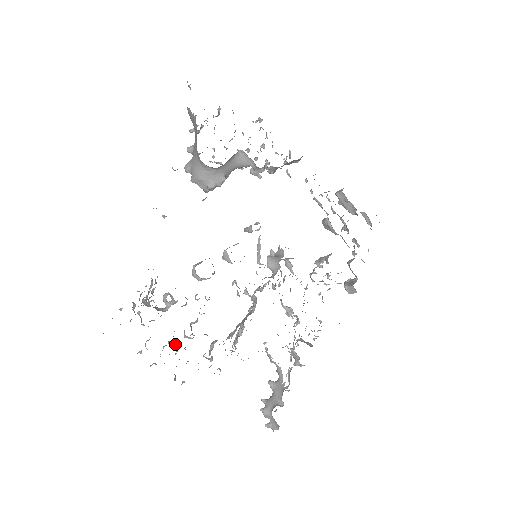
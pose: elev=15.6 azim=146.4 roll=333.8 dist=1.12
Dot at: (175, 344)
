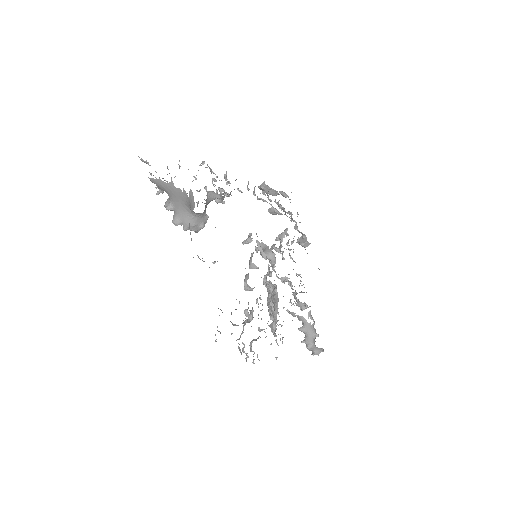
Dot at: (256, 340)
